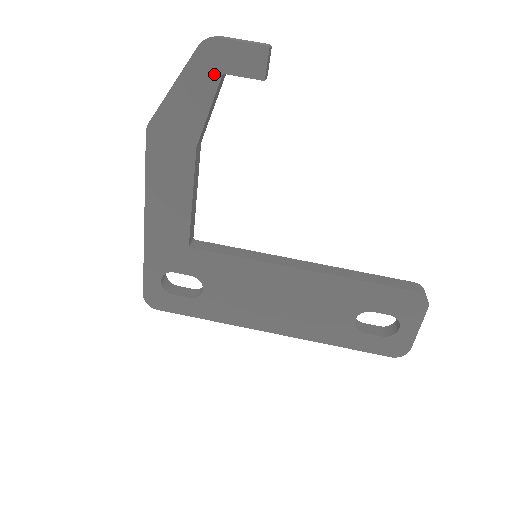
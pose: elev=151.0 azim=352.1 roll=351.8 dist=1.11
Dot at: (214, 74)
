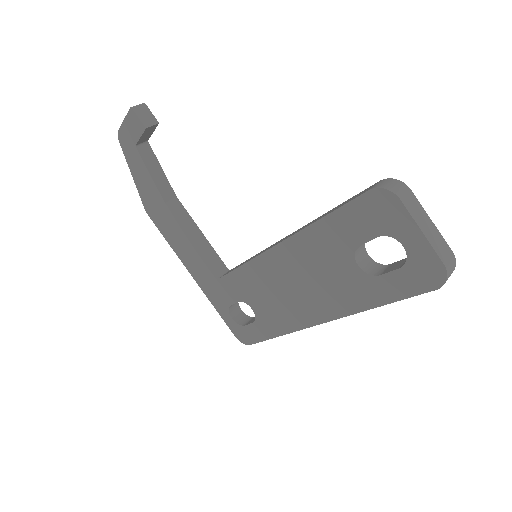
Dot at: (134, 151)
